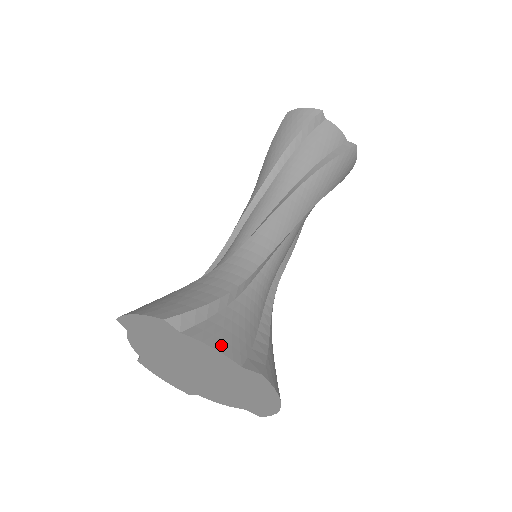
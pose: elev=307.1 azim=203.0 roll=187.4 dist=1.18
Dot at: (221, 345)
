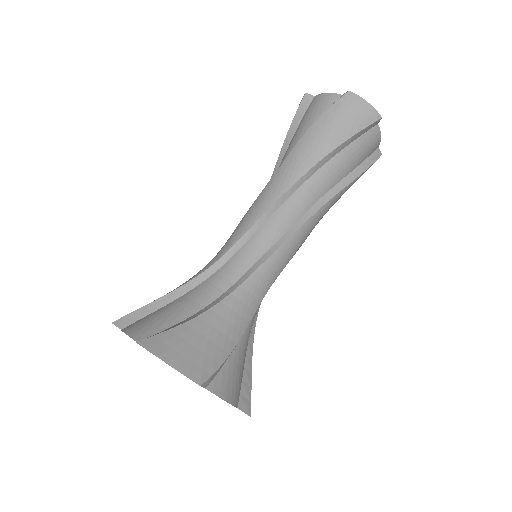
Dot at: (231, 395)
